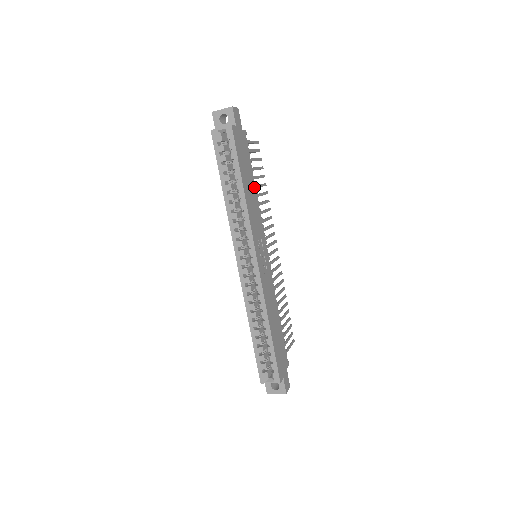
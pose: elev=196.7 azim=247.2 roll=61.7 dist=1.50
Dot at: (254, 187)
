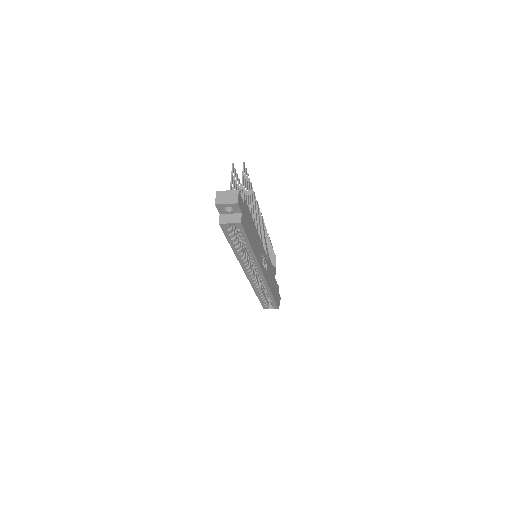
Dot at: (254, 226)
